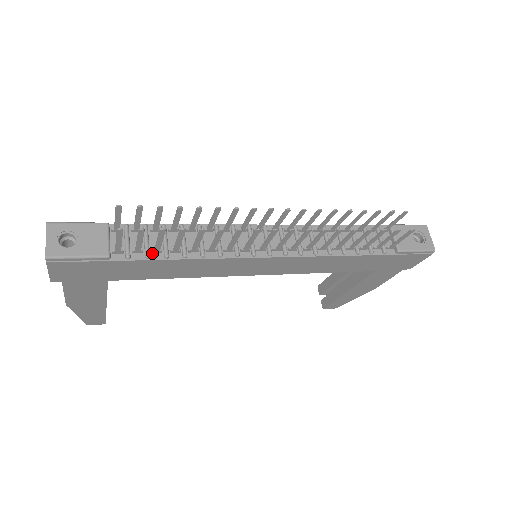
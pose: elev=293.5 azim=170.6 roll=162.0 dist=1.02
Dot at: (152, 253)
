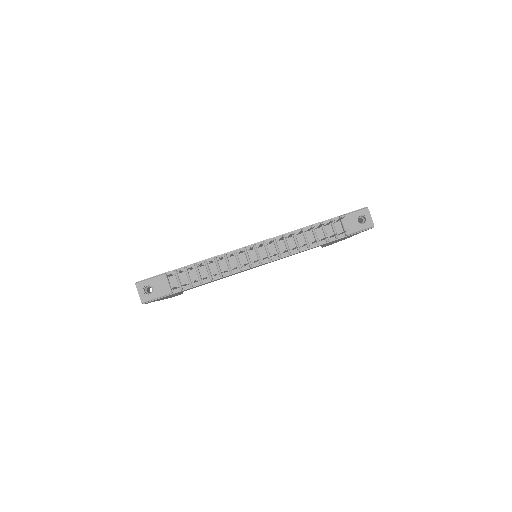
Dot at: (193, 283)
